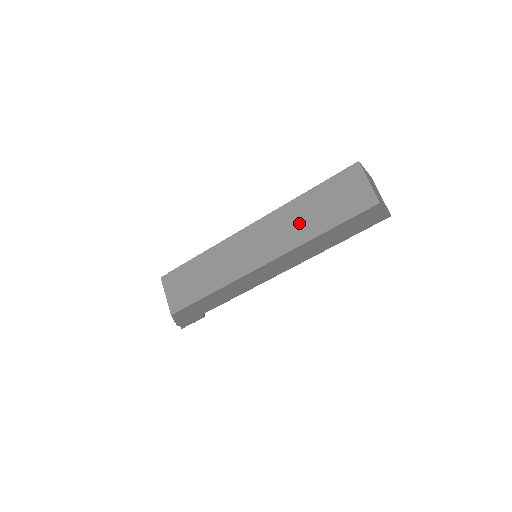
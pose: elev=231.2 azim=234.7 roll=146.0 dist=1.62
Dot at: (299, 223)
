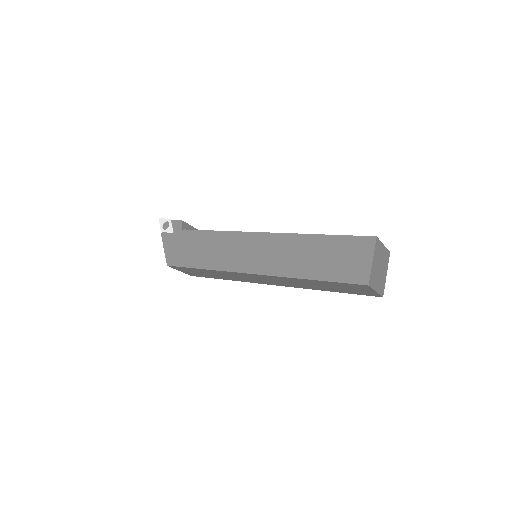
Dot at: (305, 285)
